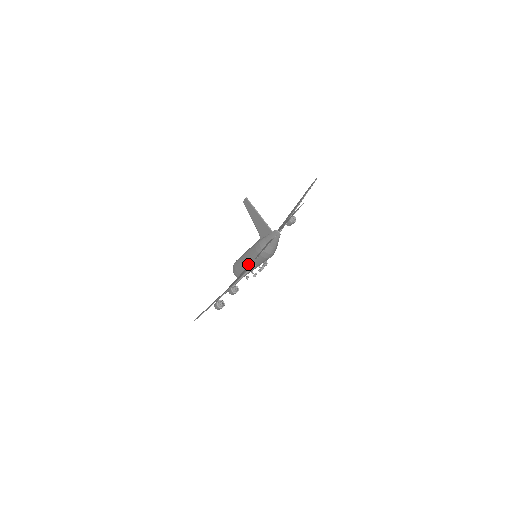
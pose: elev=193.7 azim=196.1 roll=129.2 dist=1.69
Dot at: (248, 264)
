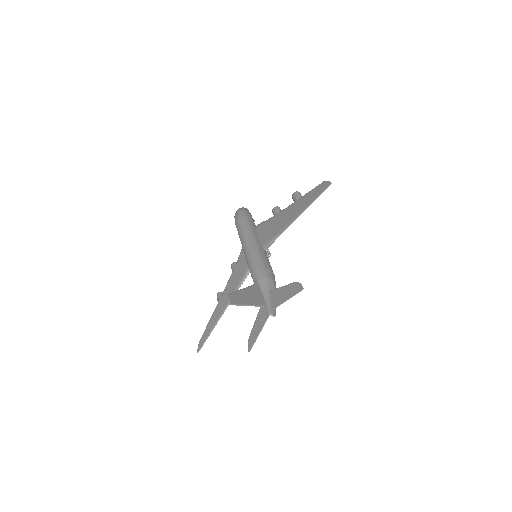
Dot at: occluded
